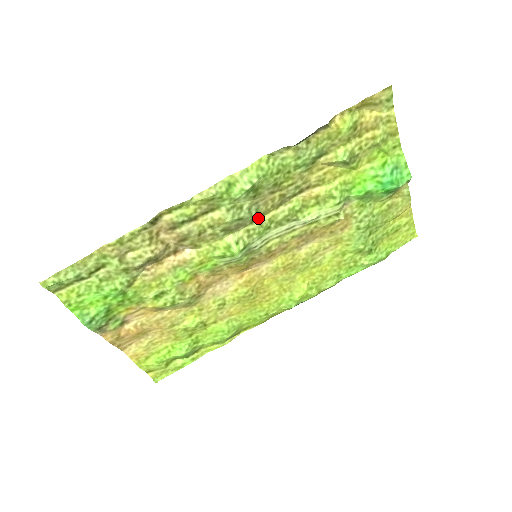
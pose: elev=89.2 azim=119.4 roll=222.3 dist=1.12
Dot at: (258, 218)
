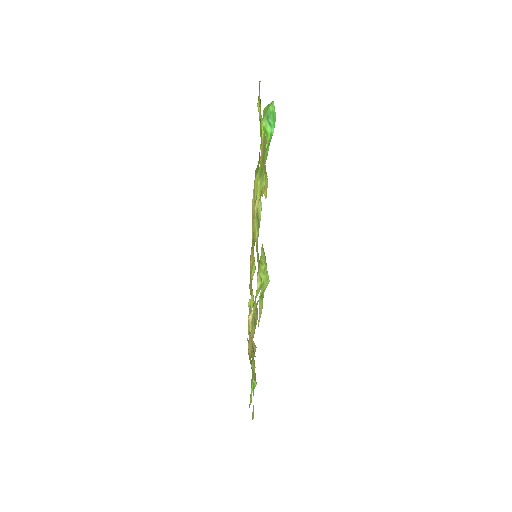
Dot at: (257, 261)
